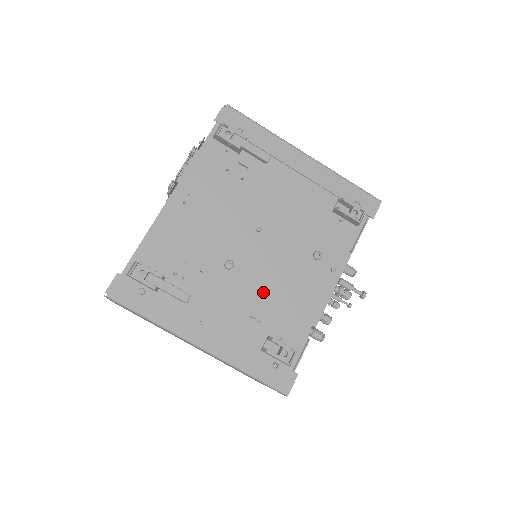
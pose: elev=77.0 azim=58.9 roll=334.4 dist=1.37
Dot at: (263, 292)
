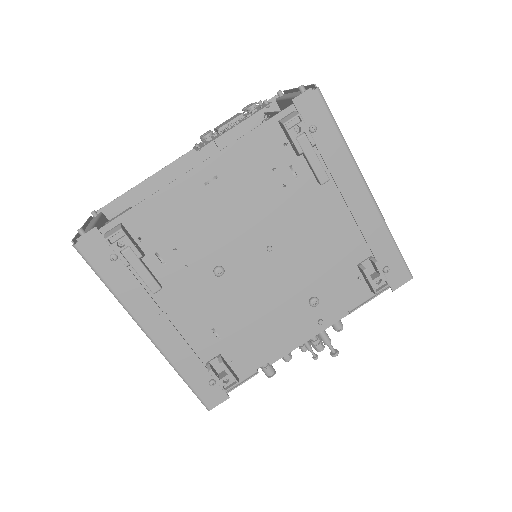
Dot at: (239, 312)
